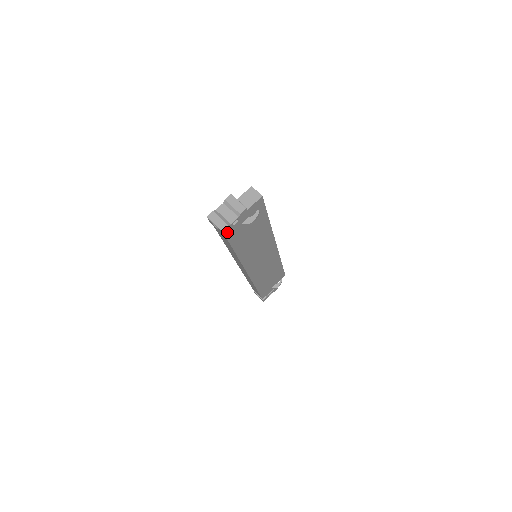
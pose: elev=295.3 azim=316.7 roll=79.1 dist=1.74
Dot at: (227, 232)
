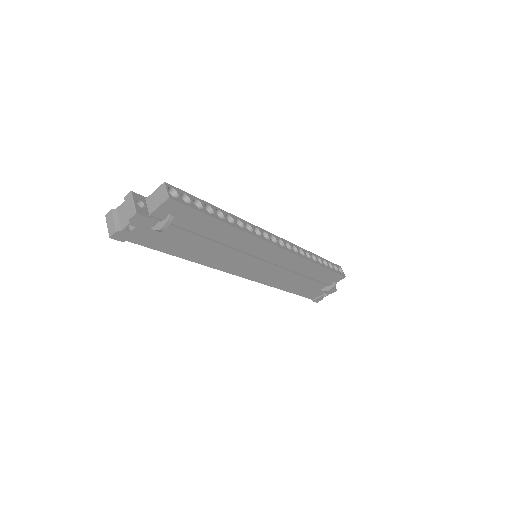
Dot at: (124, 238)
